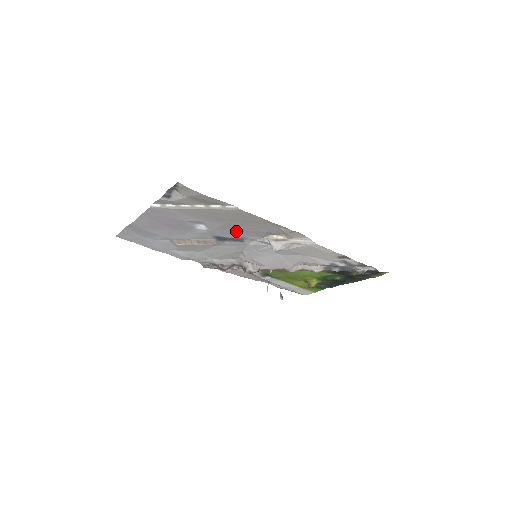
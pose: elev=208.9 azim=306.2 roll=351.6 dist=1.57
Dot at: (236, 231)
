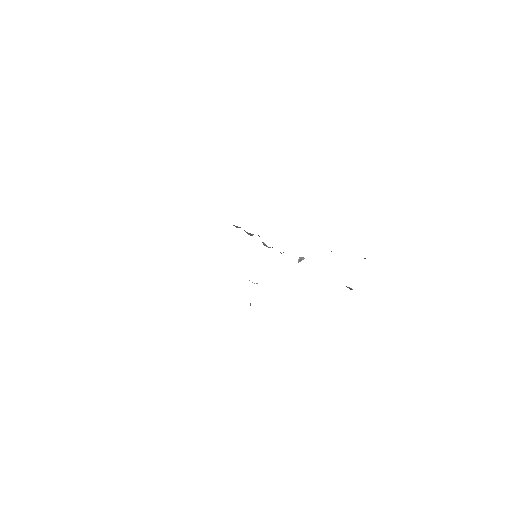
Dot at: occluded
